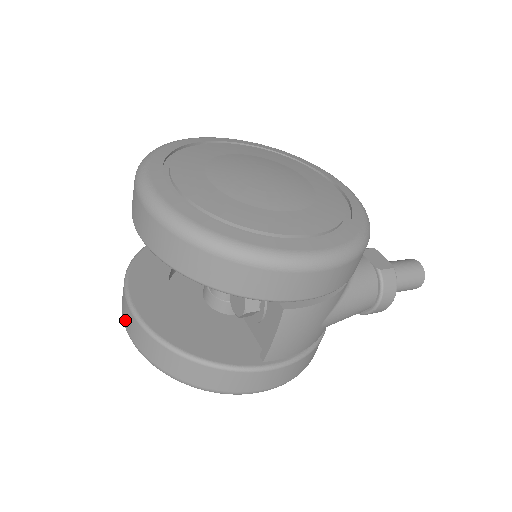
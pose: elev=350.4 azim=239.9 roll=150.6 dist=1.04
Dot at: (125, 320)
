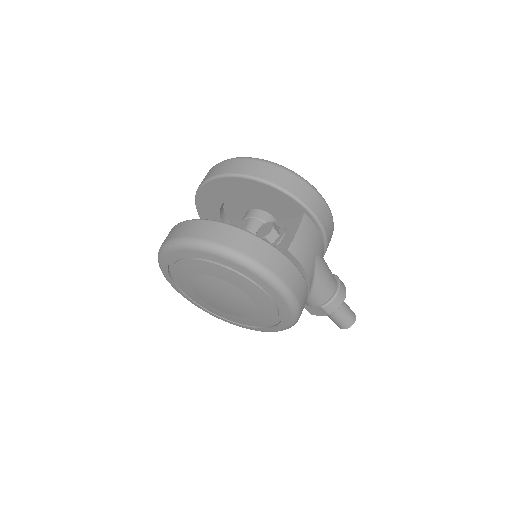
Dot at: (177, 234)
